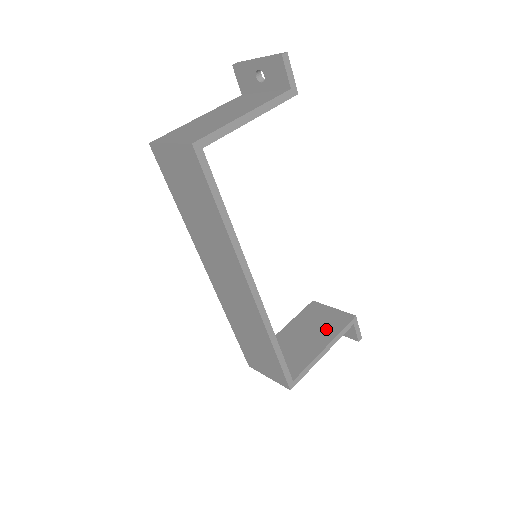
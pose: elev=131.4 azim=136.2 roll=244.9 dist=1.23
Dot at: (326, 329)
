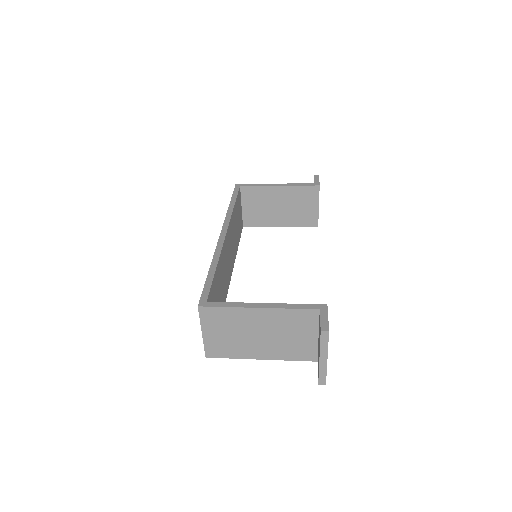
Dot at: occluded
